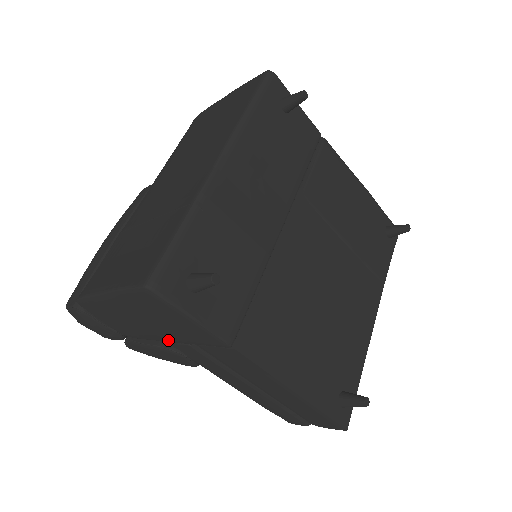
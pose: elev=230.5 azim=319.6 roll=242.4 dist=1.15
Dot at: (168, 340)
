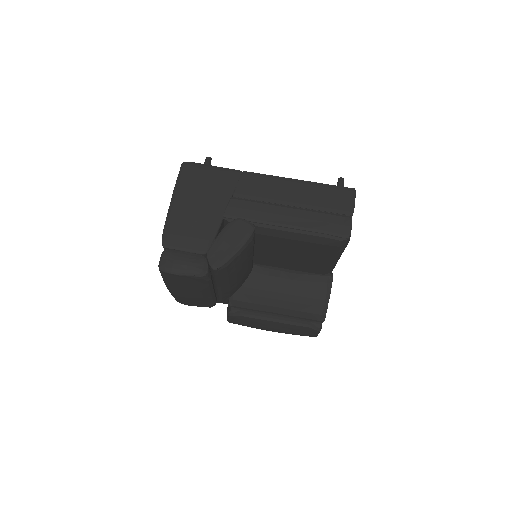
Dot at: (220, 208)
